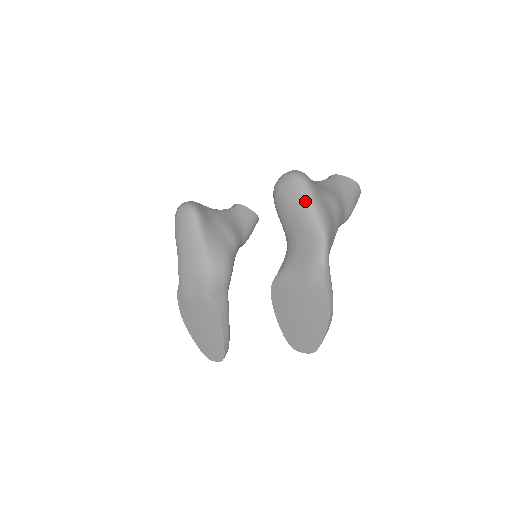
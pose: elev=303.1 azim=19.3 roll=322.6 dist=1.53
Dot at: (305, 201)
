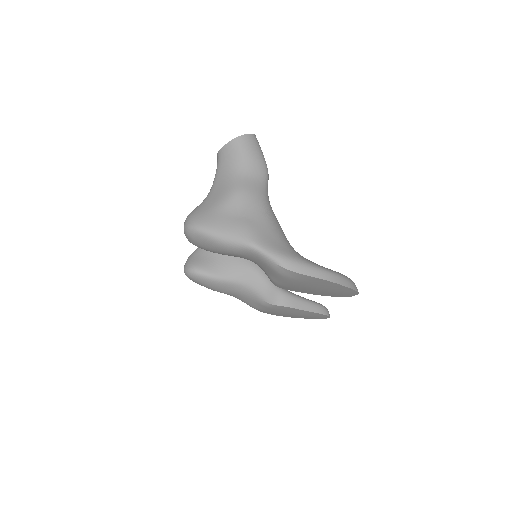
Dot at: (214, 242)
